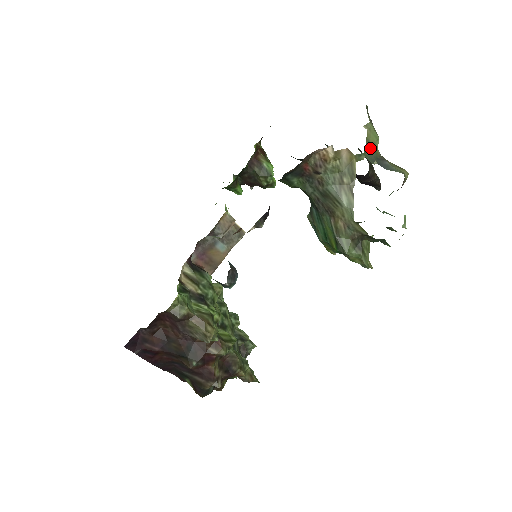
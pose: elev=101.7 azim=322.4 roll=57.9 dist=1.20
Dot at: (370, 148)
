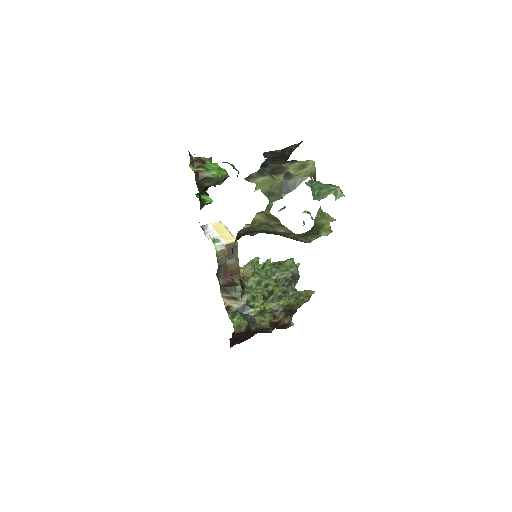
Dot at: (271, 192)
